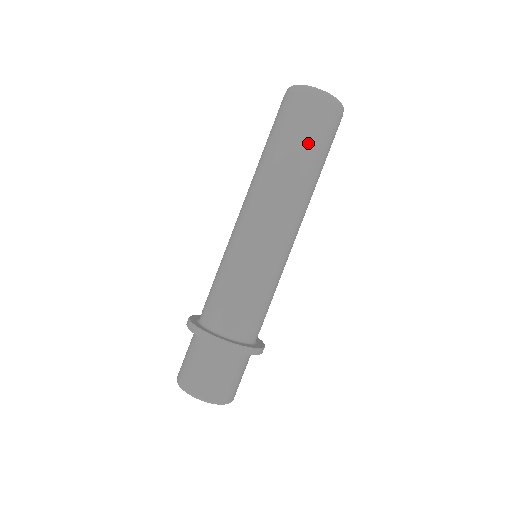
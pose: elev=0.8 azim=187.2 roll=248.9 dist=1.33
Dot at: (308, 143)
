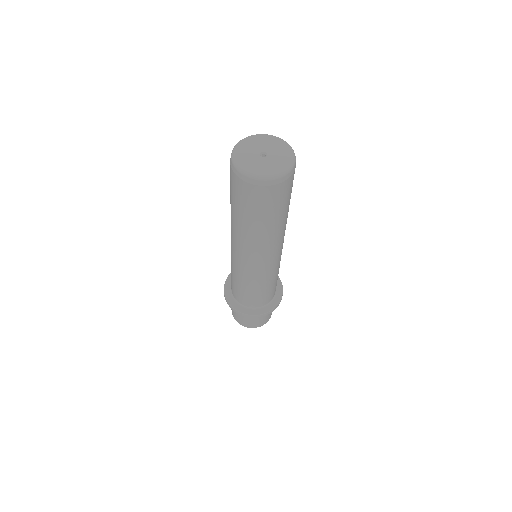
Dot at: (273, 214)
